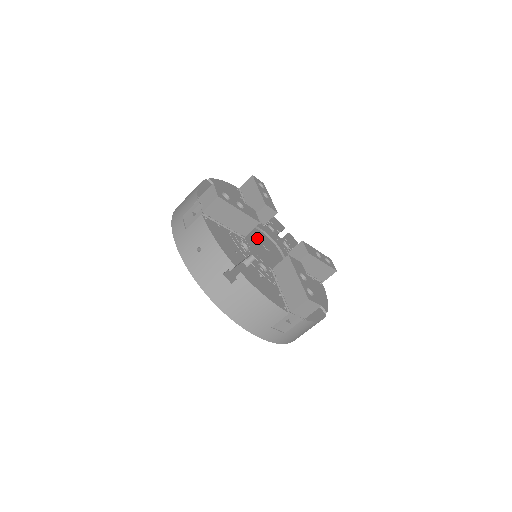
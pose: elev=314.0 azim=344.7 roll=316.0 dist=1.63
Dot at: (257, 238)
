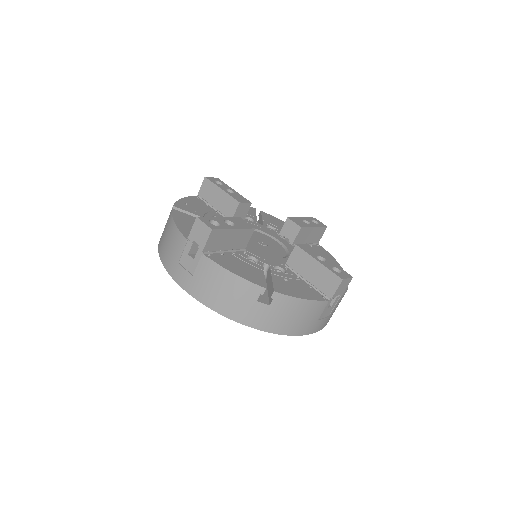
Dot at: (259, 237)
